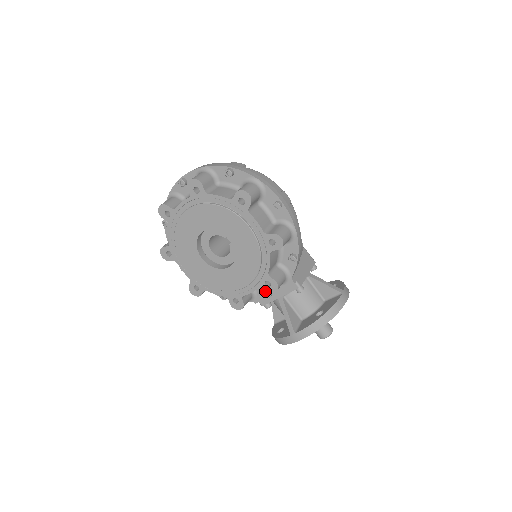
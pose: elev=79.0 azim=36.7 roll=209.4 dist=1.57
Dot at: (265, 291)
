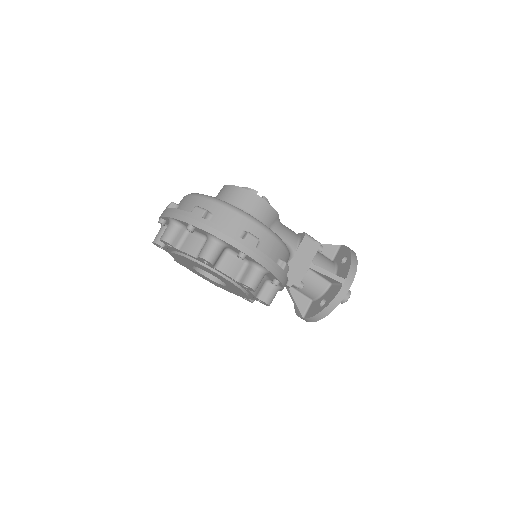
Dot at: occluded
